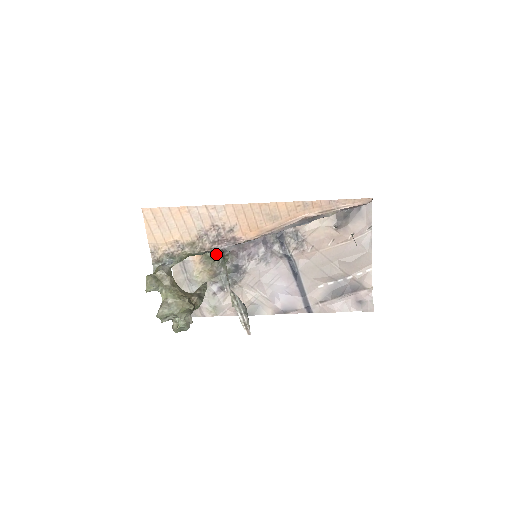
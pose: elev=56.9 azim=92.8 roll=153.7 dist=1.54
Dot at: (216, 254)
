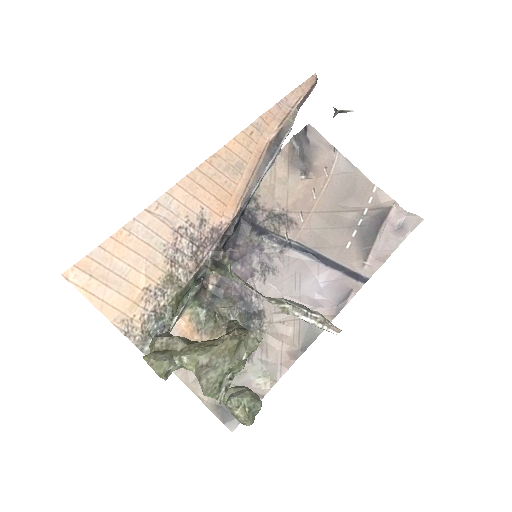
Dot at: (210, 271)
